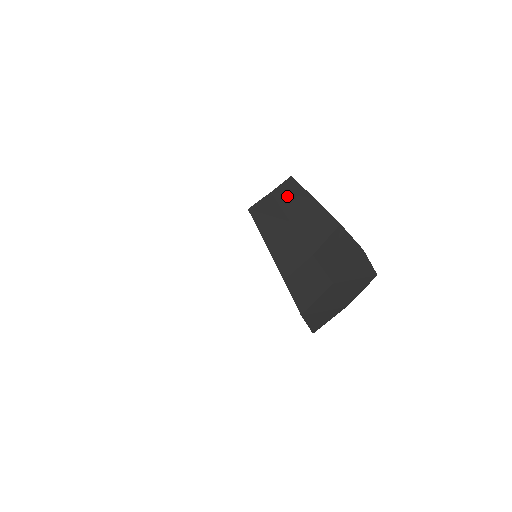
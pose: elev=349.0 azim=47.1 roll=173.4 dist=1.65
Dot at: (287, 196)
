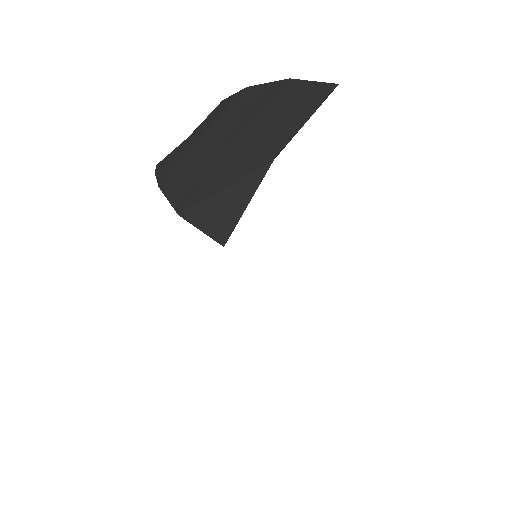
Dot at: occluded
